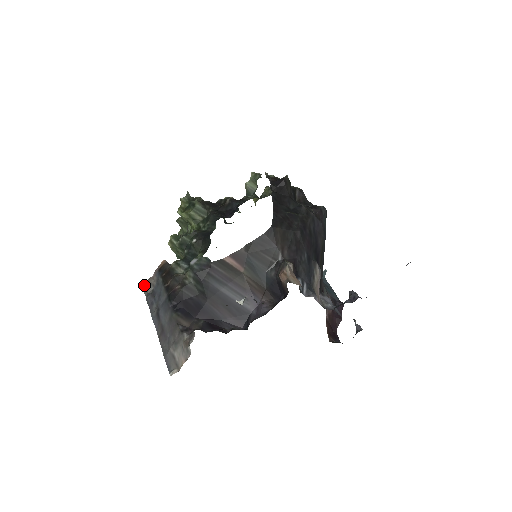
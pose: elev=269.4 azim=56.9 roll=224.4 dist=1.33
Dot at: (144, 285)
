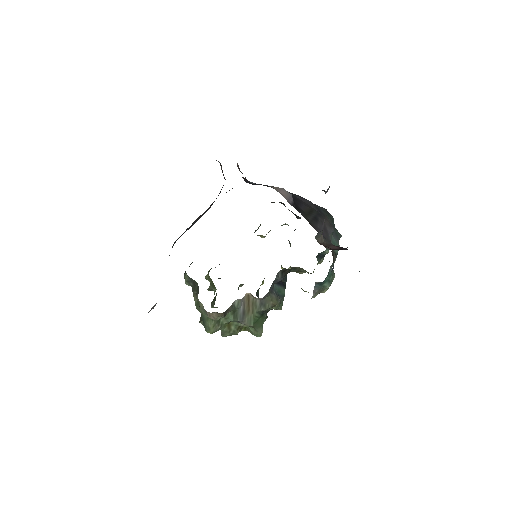
Dot at: occluded
